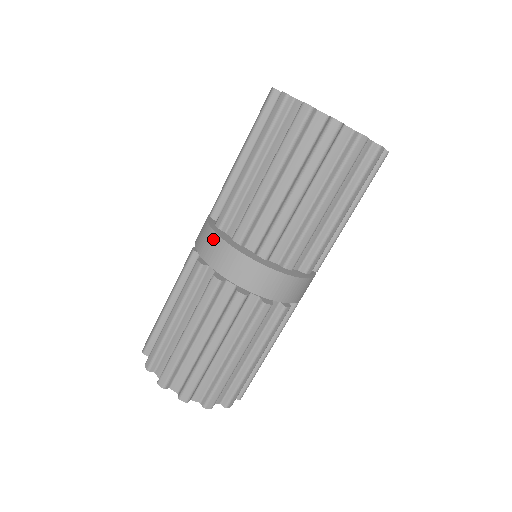
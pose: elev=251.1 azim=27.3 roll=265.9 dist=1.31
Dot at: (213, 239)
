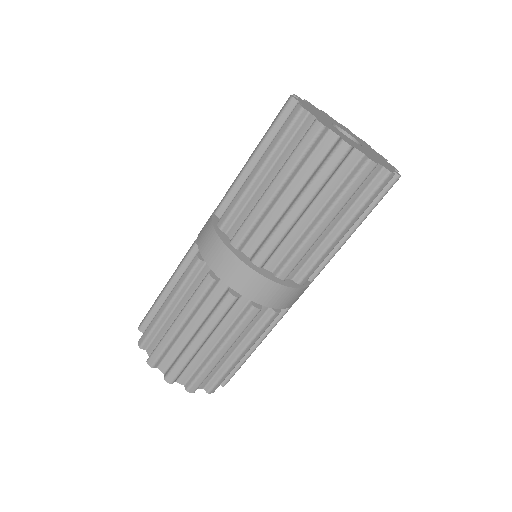
Dot at: (229, 258)
